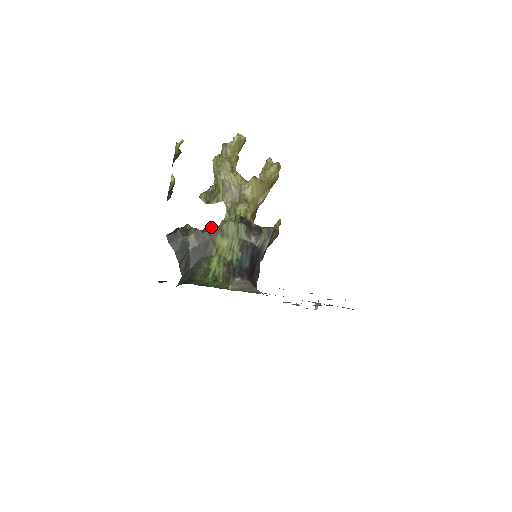
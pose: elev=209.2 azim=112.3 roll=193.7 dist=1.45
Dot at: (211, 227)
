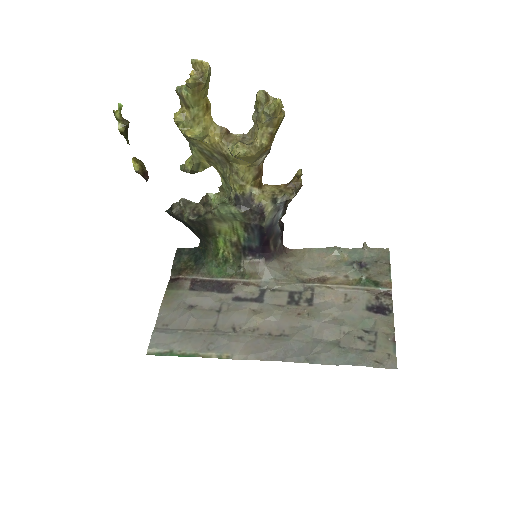
Dot at: (208, 198)
